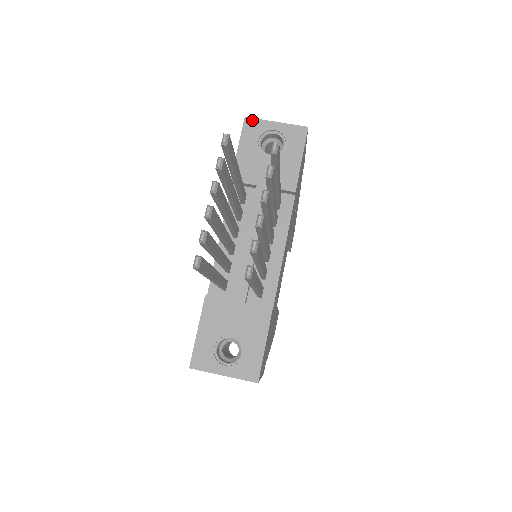
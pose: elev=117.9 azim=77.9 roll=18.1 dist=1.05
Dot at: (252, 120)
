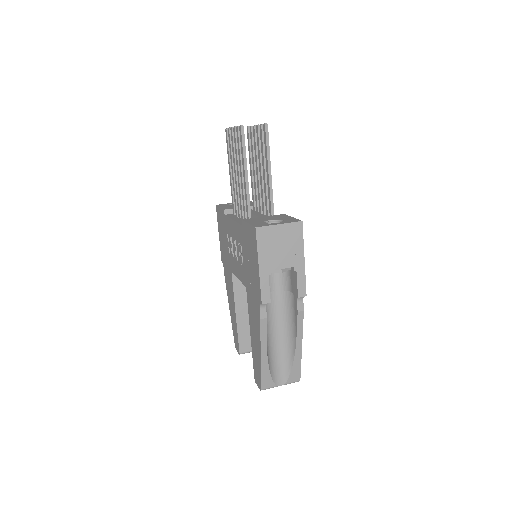
Dot at: (220, 204)
